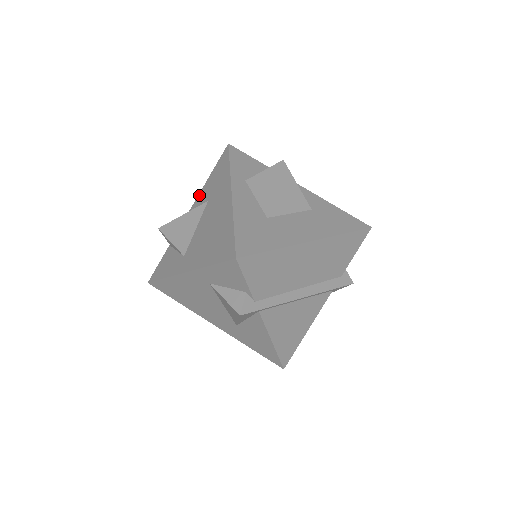
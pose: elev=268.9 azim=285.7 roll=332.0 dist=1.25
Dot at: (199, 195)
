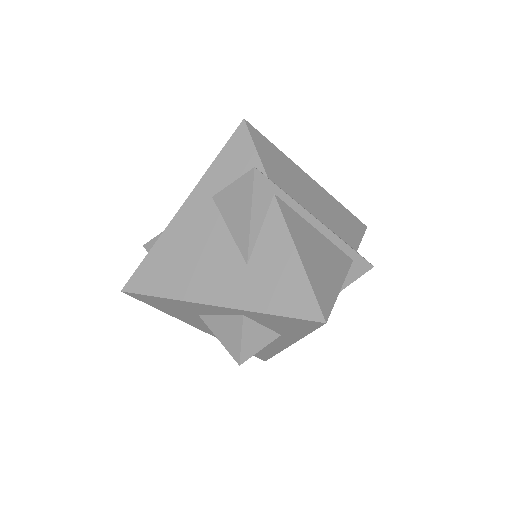
Dot at: occluded
